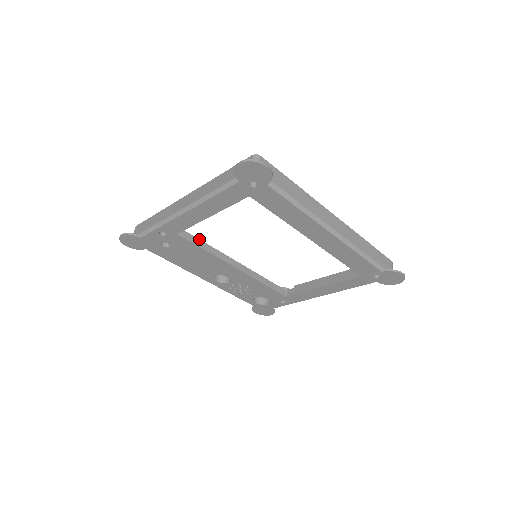
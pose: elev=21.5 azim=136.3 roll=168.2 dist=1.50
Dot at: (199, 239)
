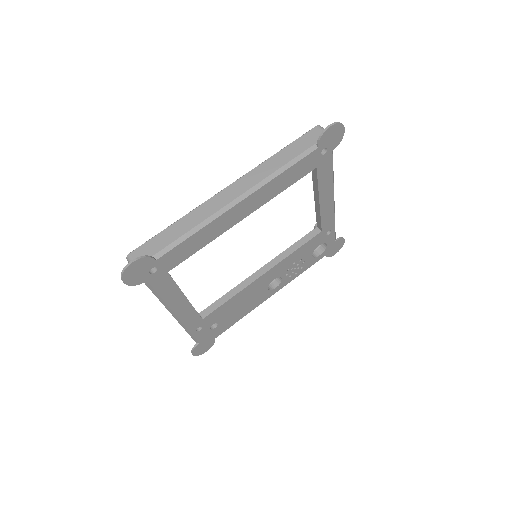
Dot at: (218, 299)
